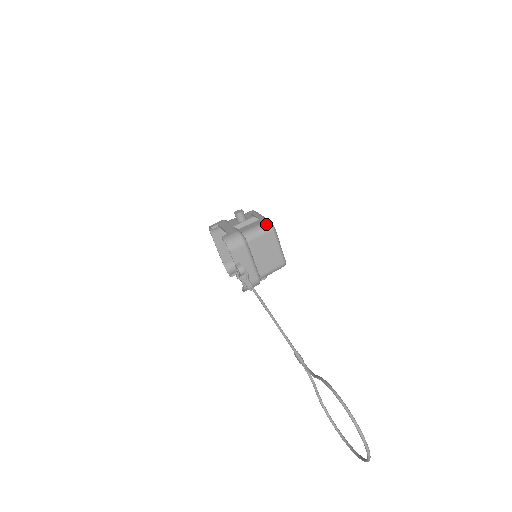
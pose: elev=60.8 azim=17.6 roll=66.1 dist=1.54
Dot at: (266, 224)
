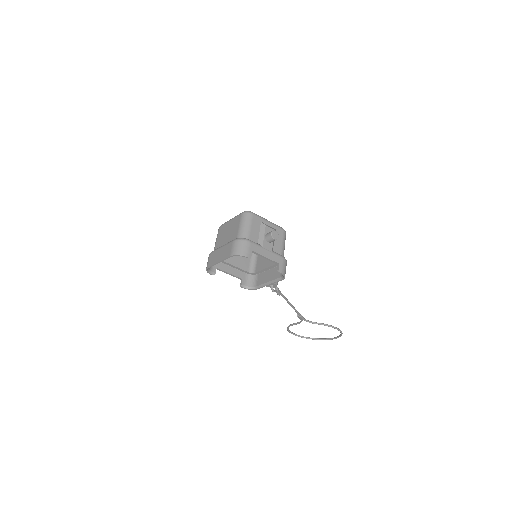
Dot at: occluded
